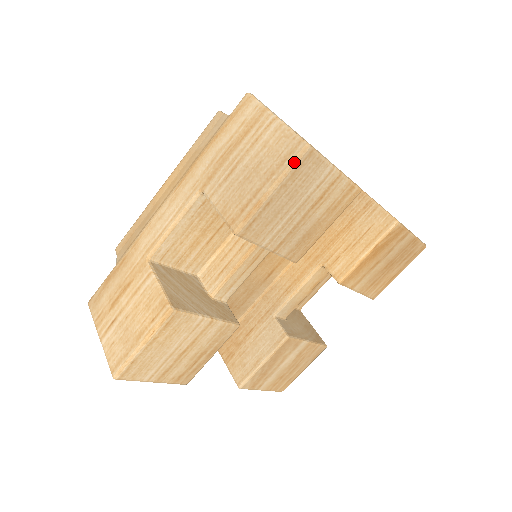
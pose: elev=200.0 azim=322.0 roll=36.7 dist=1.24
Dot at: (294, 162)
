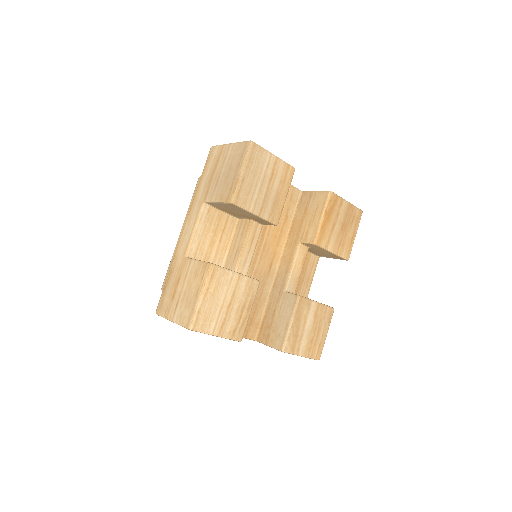
Dot at: (247, 152)
